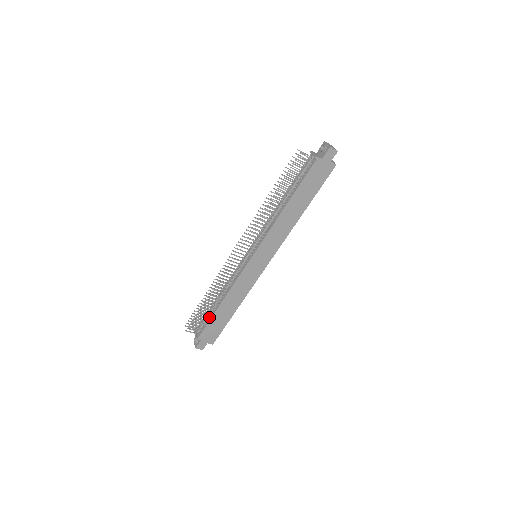
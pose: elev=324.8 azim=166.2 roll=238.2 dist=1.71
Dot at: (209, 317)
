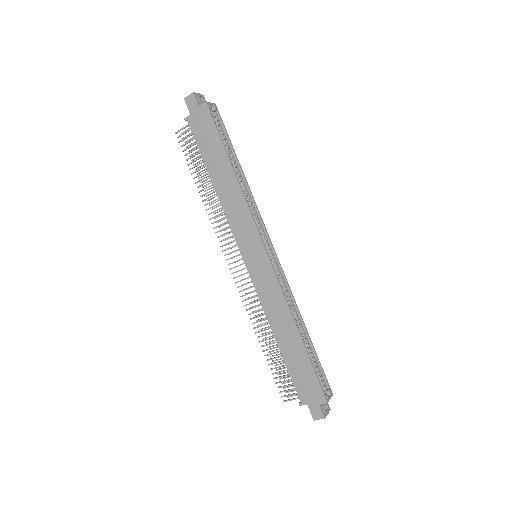
Dot at: (288, 366)
